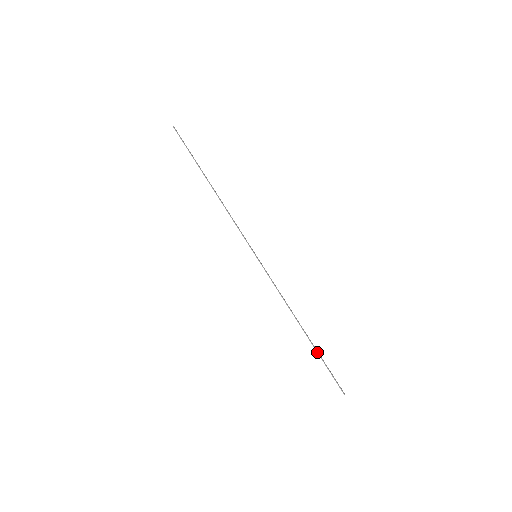
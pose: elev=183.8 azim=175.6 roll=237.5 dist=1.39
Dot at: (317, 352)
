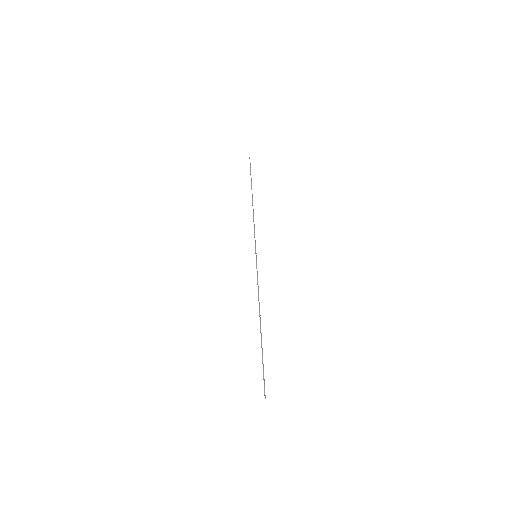
Dot at: (262, 349)
